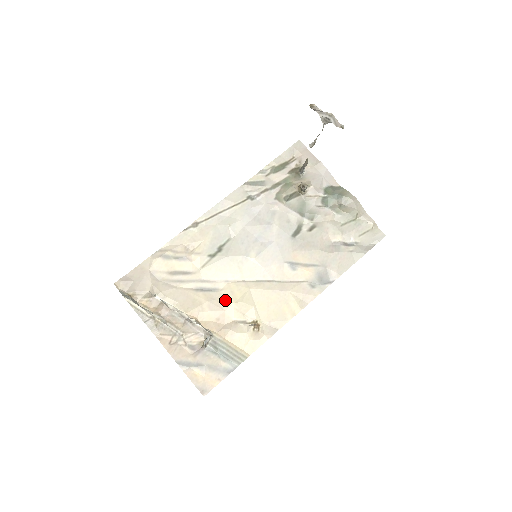
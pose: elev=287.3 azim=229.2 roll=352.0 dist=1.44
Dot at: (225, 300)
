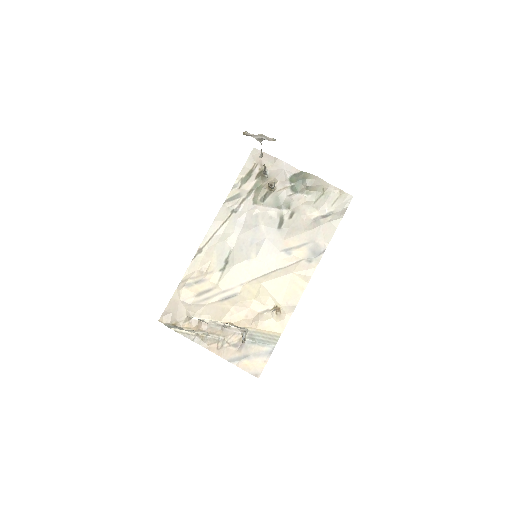
Dot at: (246, 300)
